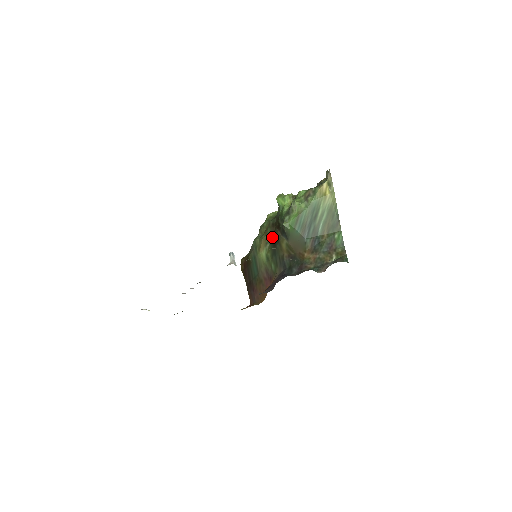
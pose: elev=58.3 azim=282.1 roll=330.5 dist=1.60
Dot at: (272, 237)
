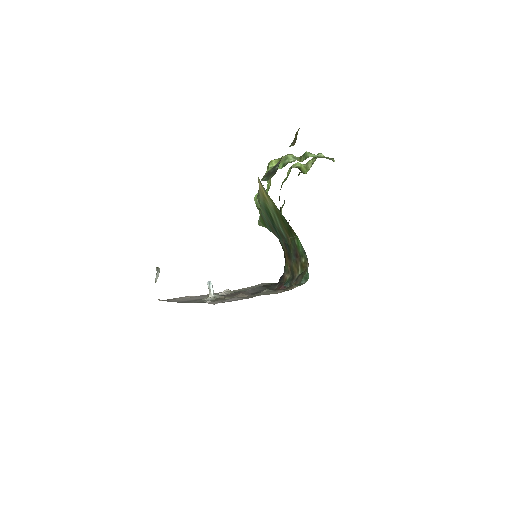
Dot at: occluded
